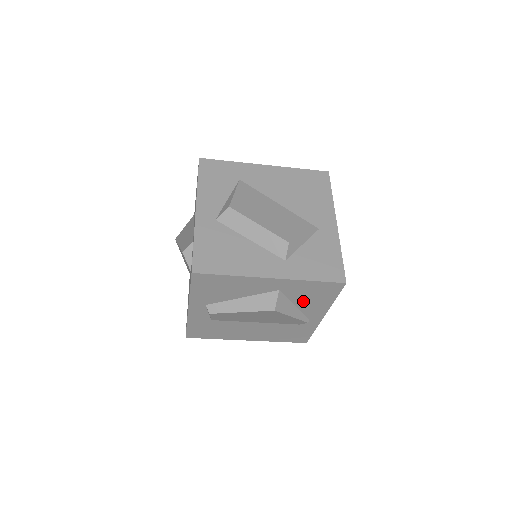
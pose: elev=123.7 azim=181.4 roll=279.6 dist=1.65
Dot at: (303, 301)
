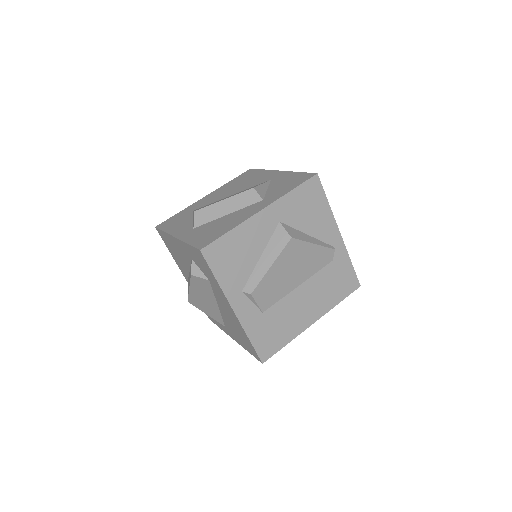
Dot at: (308, 223)
